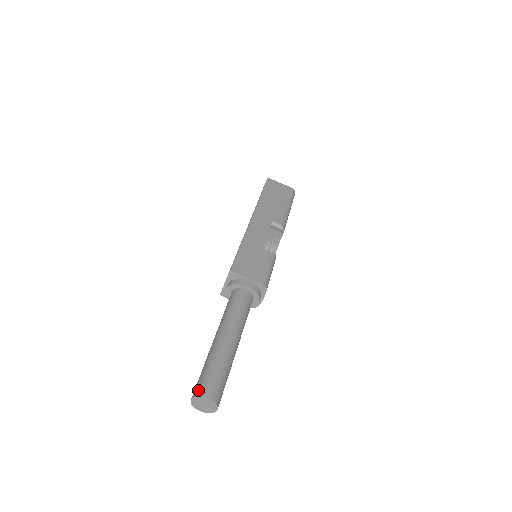
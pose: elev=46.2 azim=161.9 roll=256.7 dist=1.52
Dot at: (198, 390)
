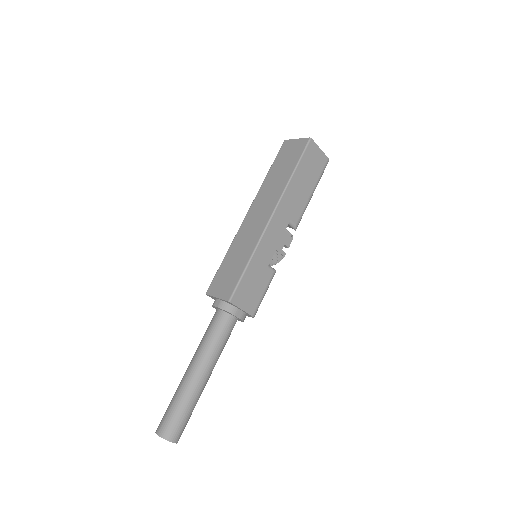
Dot at: (166, 433)
